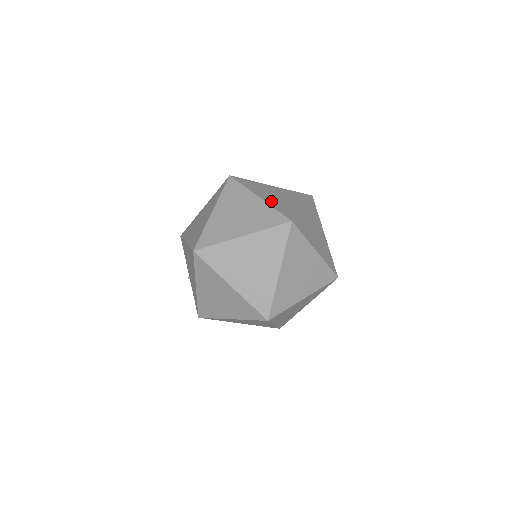
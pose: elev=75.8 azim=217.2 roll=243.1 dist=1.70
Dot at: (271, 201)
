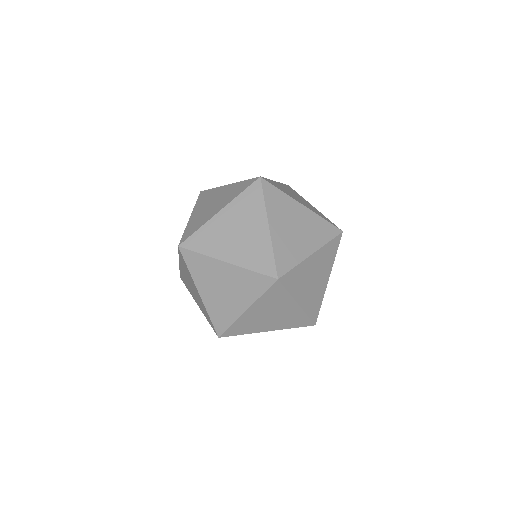
Dot at: (279, 237)
